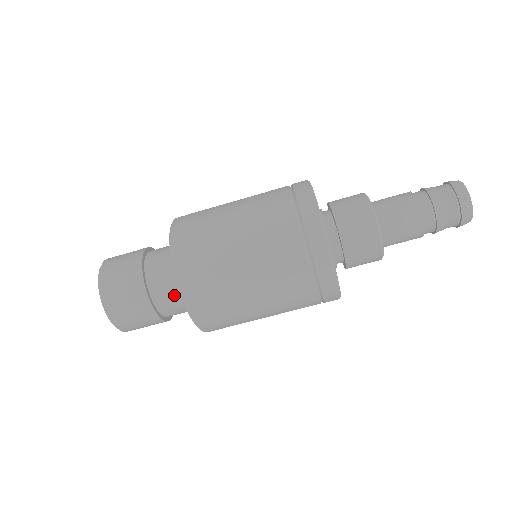
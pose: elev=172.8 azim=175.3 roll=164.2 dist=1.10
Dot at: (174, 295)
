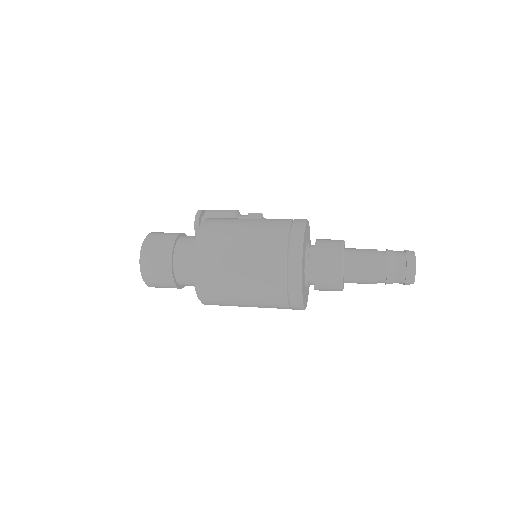
Dot at: (192, 281)
